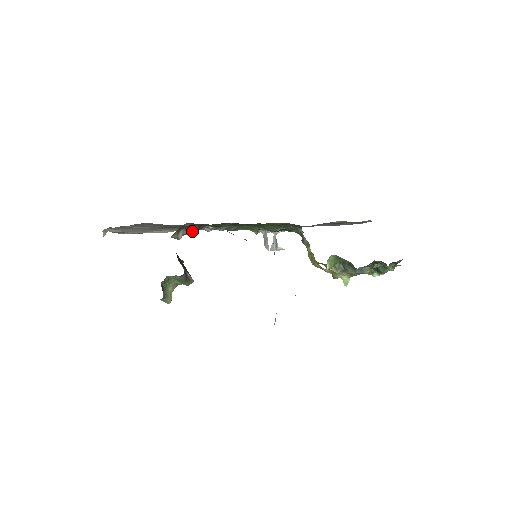
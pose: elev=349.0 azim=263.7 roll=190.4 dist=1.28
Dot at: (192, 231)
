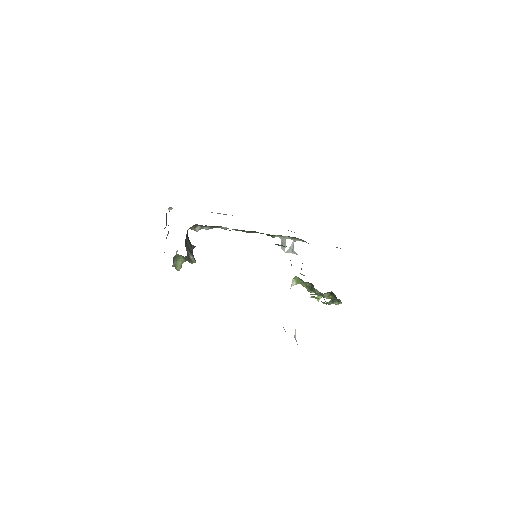
Dot at: (208, 228)
